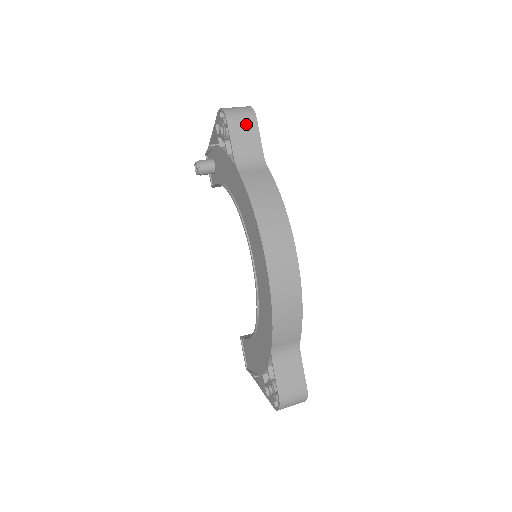
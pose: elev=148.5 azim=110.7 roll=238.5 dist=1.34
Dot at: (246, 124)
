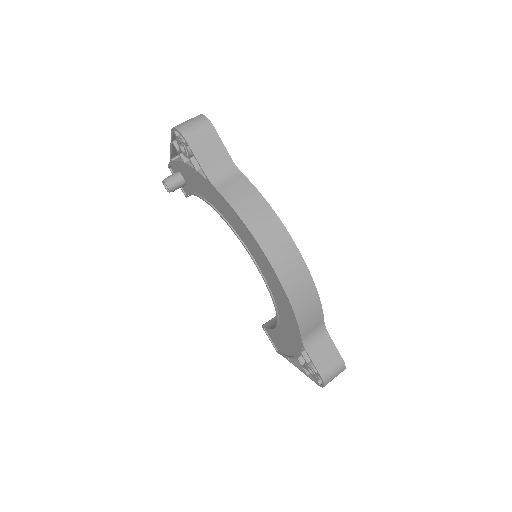
Dot at: (205, 136)
